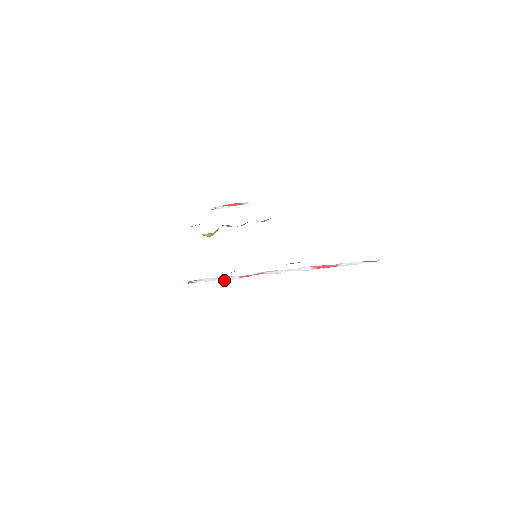
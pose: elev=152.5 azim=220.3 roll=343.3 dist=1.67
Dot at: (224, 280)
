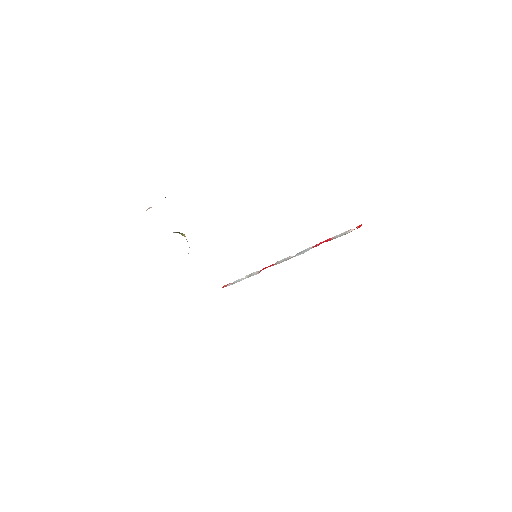
Dot at: (249, 275)
